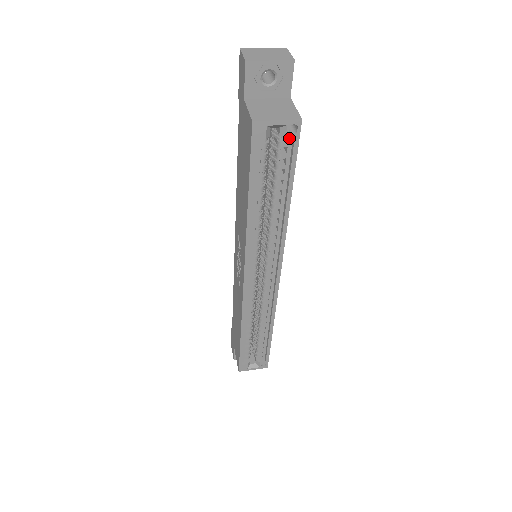
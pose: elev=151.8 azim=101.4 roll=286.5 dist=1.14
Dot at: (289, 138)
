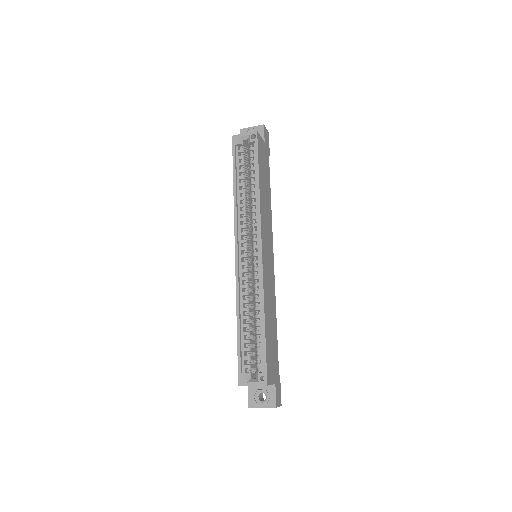
Dot at: (254, 145)
